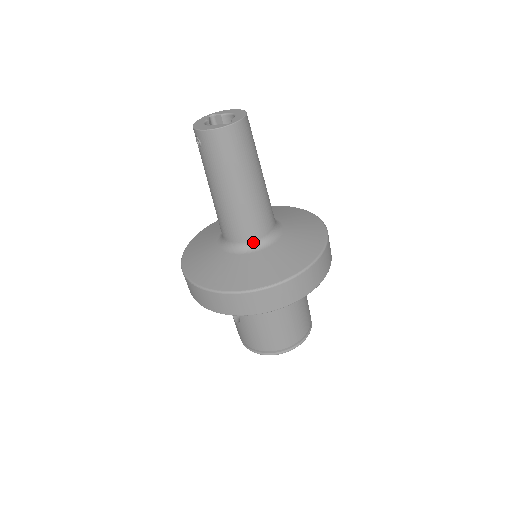
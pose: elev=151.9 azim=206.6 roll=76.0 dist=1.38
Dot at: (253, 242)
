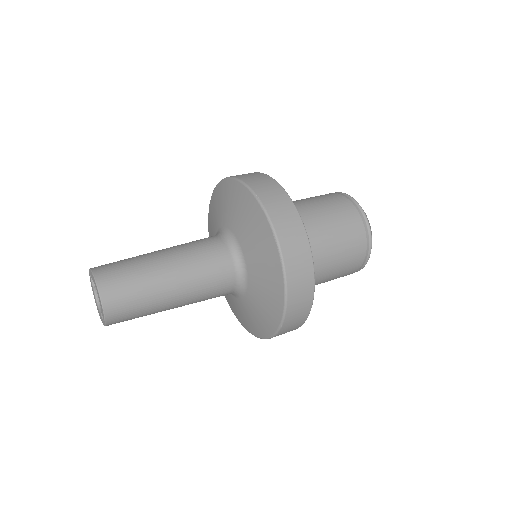
Dot at: occluded
